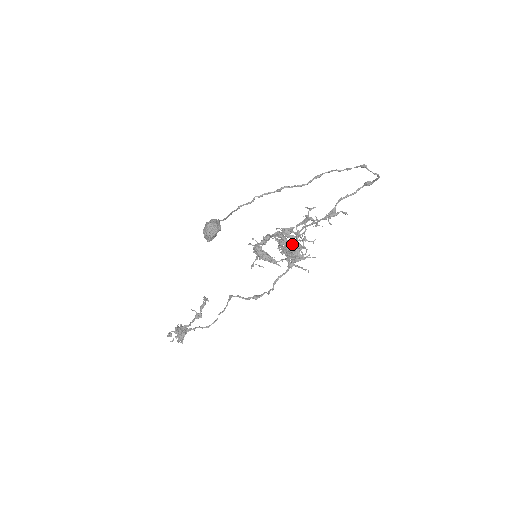
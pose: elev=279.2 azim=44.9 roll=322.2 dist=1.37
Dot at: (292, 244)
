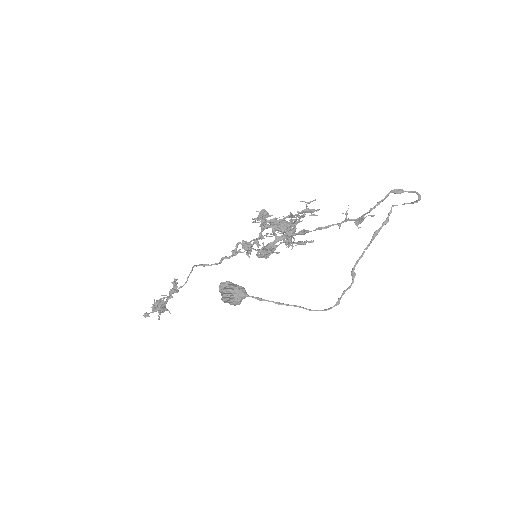
Dot at: occluded
